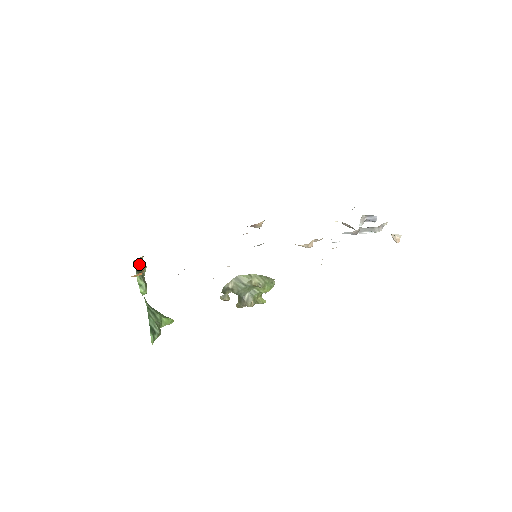
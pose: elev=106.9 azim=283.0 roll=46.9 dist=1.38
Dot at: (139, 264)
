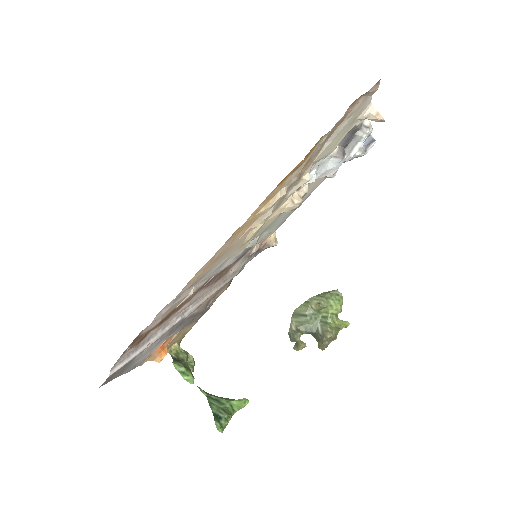
Dot at: (178, 355)
